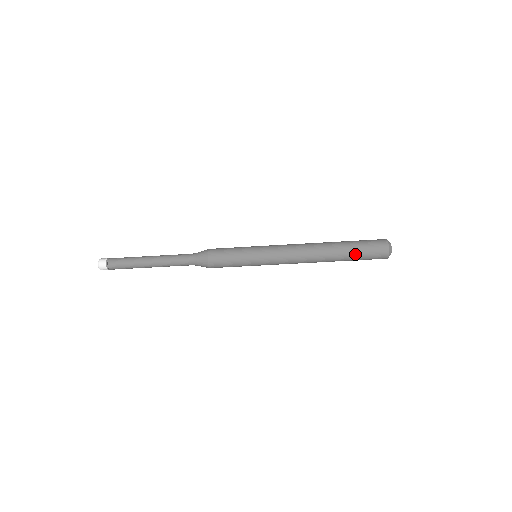
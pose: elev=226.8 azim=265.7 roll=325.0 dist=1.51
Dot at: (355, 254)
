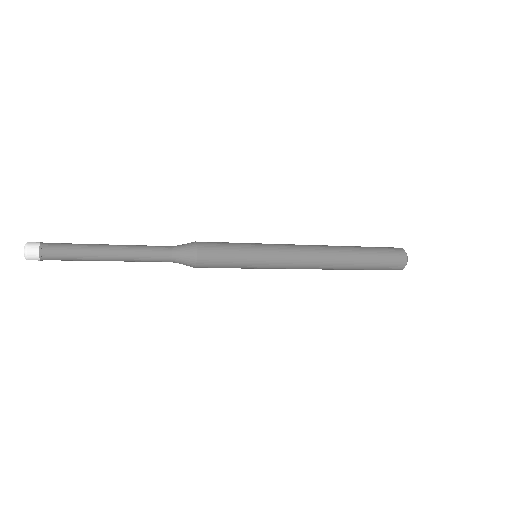
Dot at: (372, 264)
